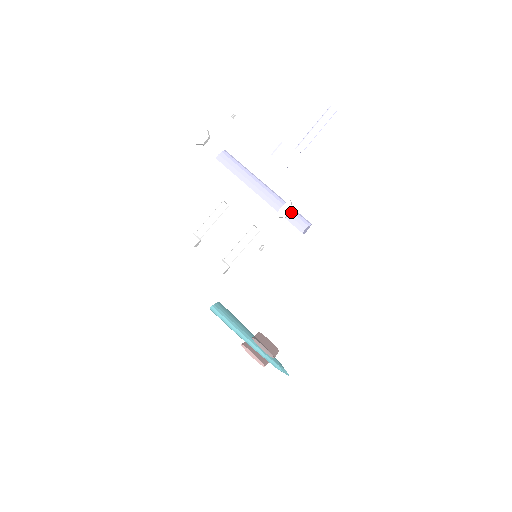
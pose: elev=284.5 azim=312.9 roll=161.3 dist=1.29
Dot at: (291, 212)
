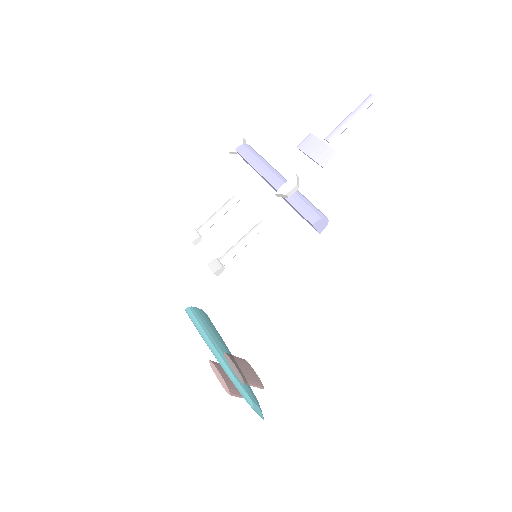
Dot at: (304, 202)
